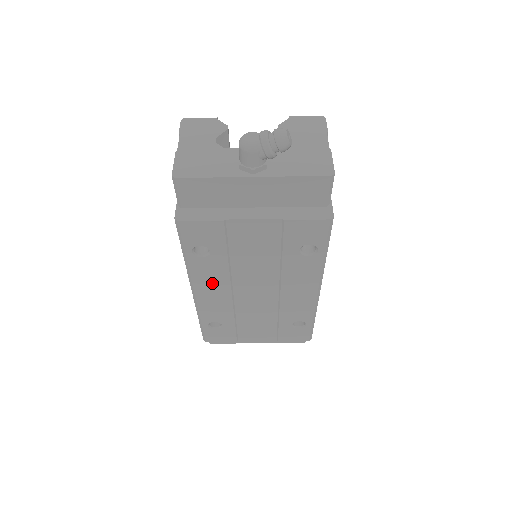
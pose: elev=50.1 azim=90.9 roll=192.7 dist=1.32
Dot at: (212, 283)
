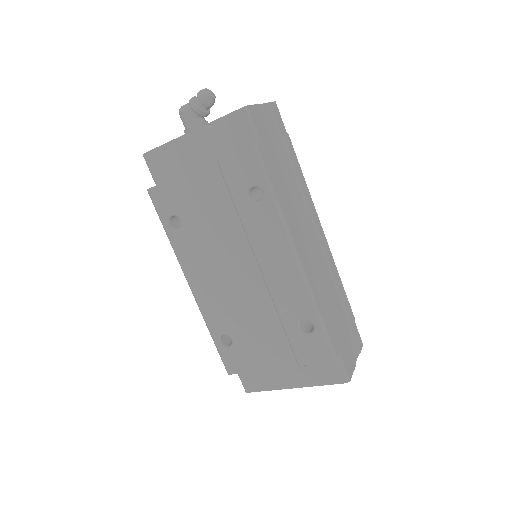
Dot at: (198, 267)
